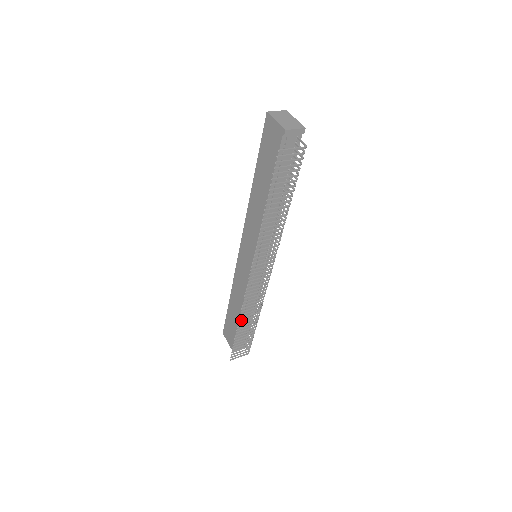
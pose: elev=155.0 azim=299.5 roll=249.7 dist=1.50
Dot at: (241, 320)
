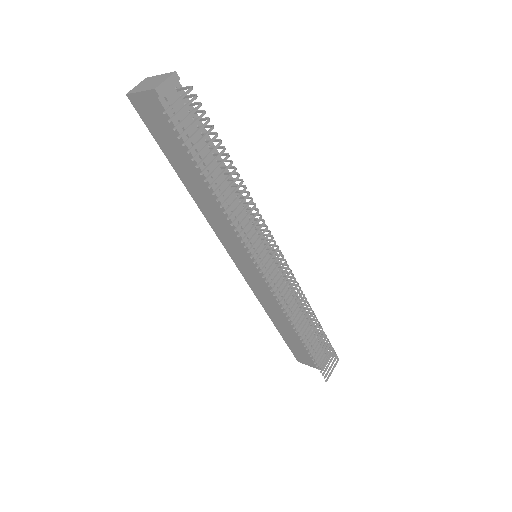
Dot at: (299, 332)
